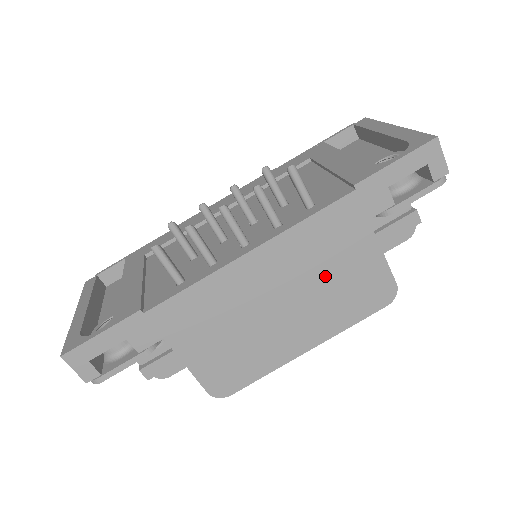
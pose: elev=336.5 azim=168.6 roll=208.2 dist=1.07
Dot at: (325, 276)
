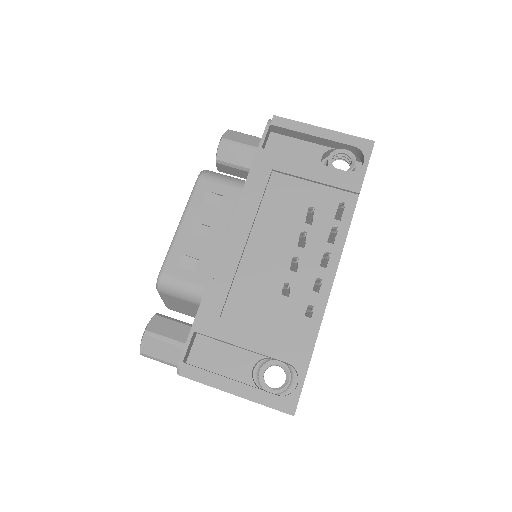
Dot at: occluded
